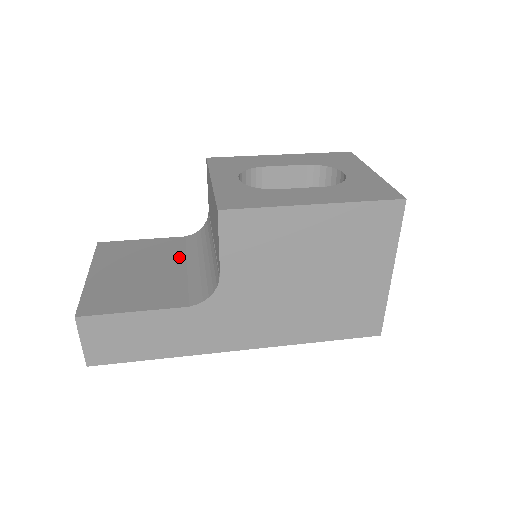
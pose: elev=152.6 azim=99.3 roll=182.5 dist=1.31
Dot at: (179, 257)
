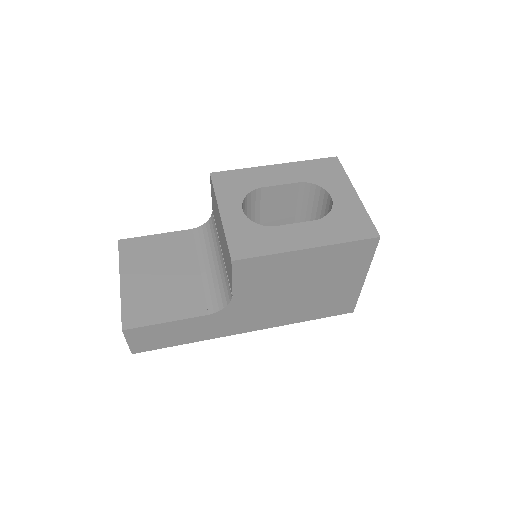
Dot at: (191, 256)
